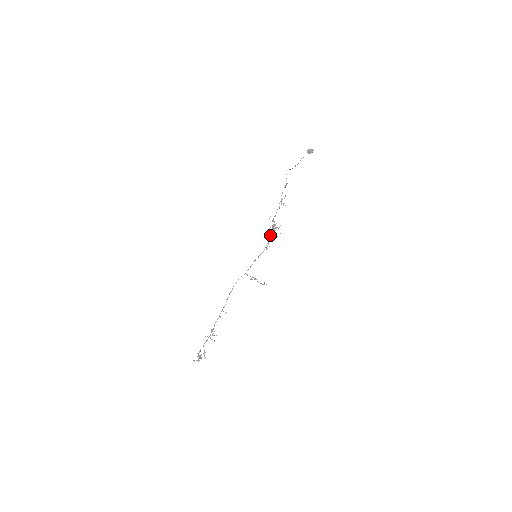
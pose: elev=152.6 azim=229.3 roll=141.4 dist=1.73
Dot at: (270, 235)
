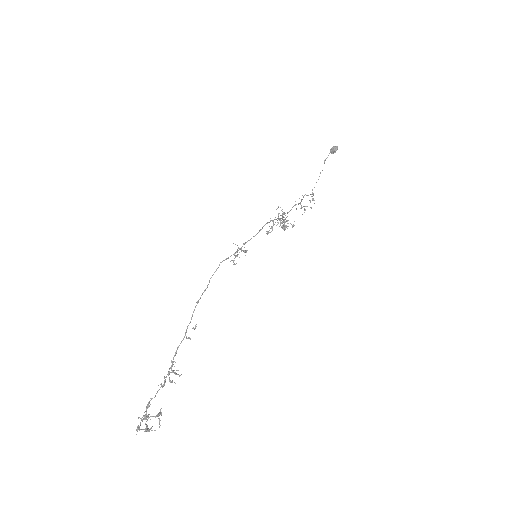
Dot at: (272, 220)
